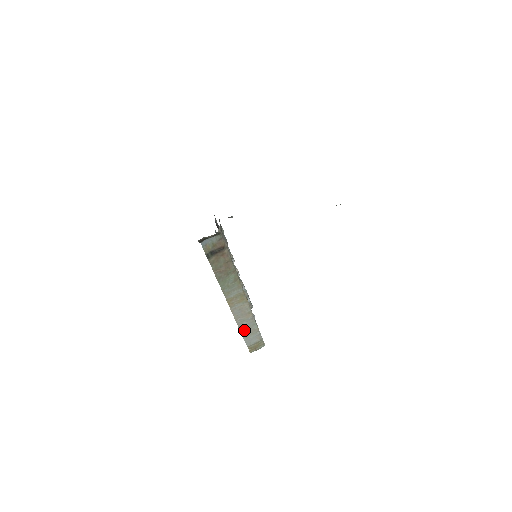
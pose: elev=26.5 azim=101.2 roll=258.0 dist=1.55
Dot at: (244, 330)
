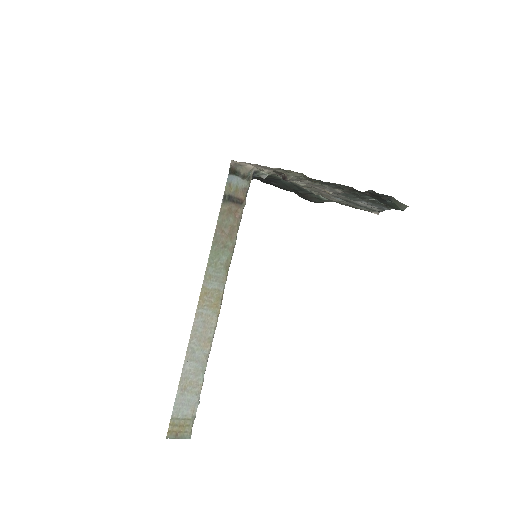
Dot at: (187, 372)
